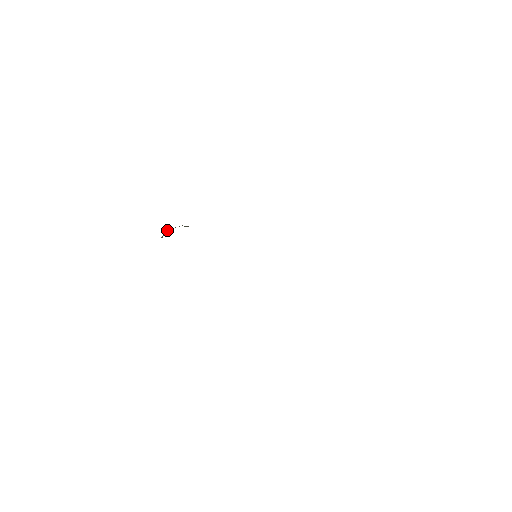
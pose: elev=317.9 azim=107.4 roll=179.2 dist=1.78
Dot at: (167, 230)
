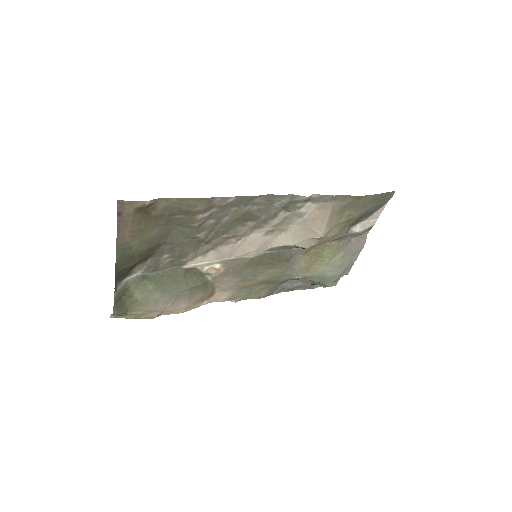
Dot at: (119, 282)
